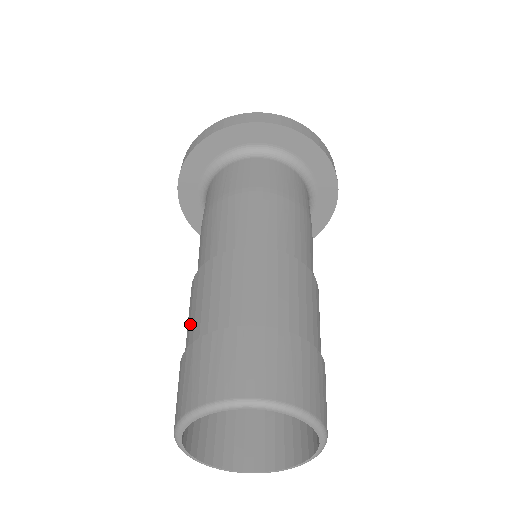
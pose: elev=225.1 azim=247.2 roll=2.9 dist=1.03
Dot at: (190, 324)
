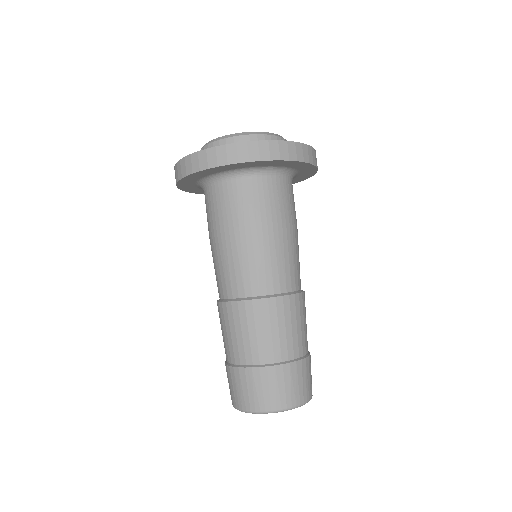
Dot at: occluded
